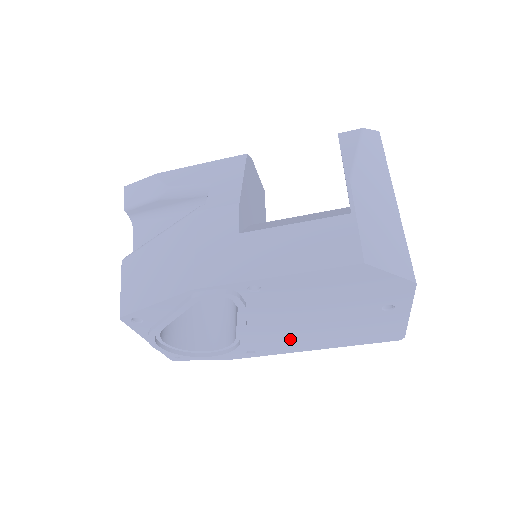
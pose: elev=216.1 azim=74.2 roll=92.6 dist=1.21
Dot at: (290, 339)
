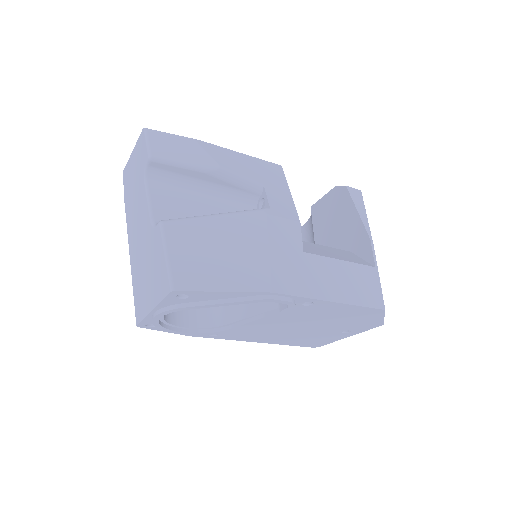
Dot at: (258, 333)
